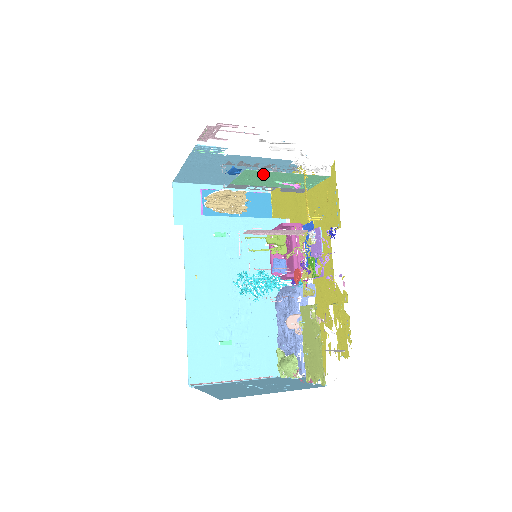
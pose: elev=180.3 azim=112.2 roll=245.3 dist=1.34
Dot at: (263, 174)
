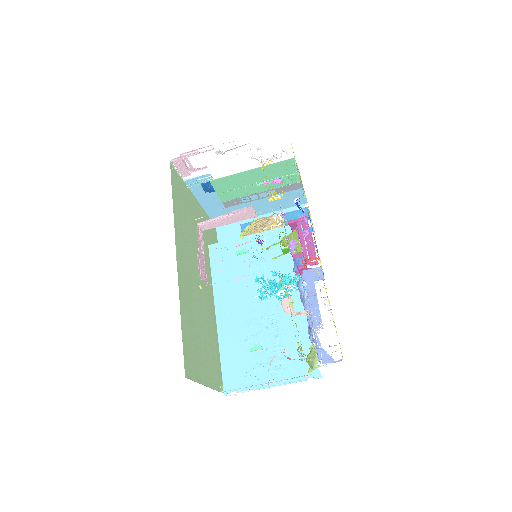
Dot at: (232, 180)
